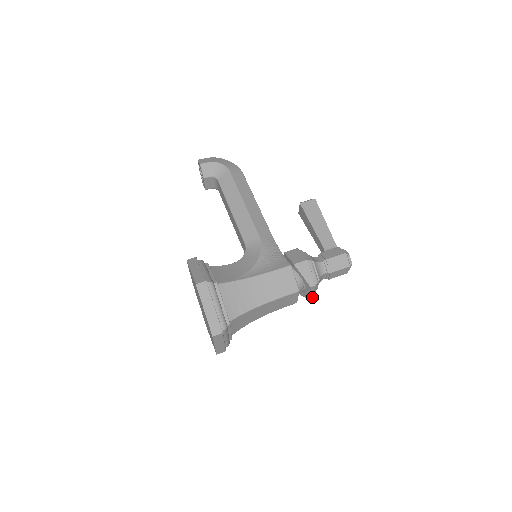
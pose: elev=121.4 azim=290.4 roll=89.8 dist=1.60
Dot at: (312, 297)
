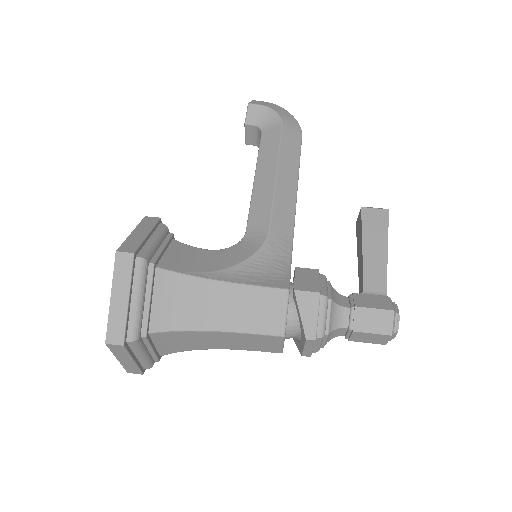
Dot at: (309, 355)
